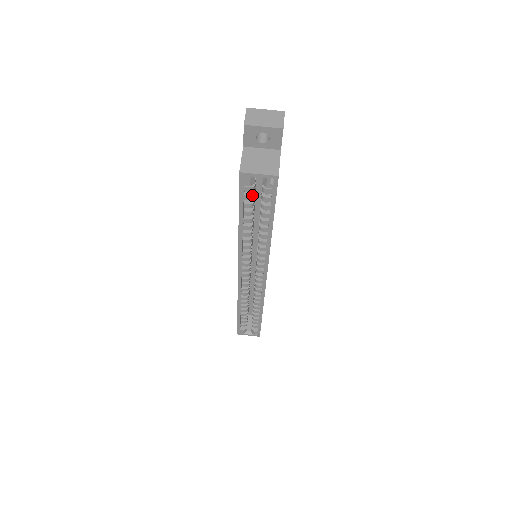
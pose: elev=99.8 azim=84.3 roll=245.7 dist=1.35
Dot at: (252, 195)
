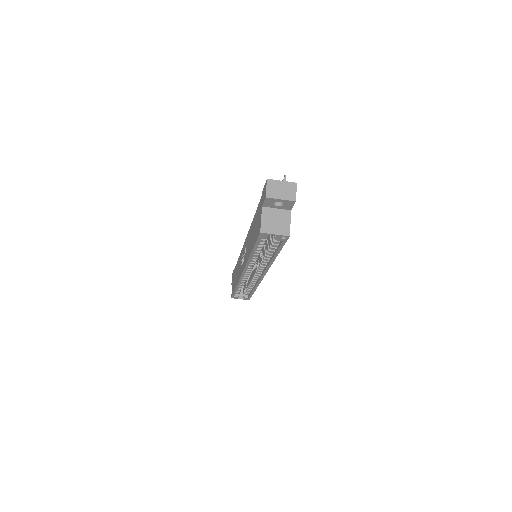
Dot at: occluded
